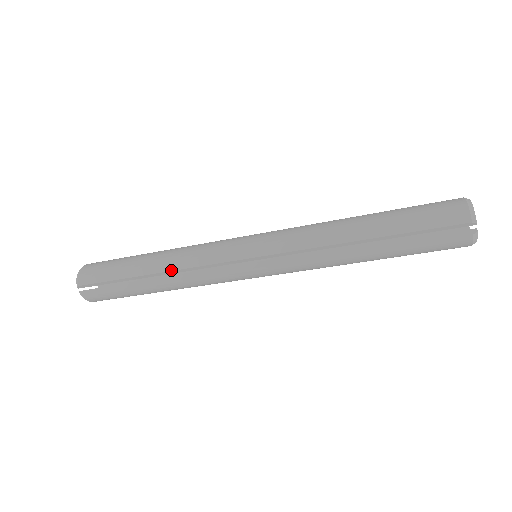
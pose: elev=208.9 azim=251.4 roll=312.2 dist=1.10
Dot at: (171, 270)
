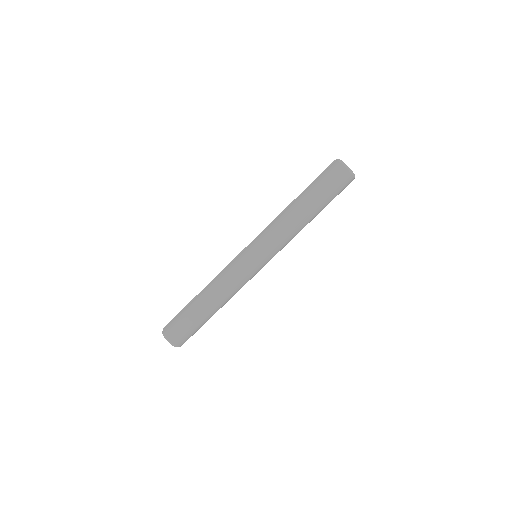
Dot at: occluded
